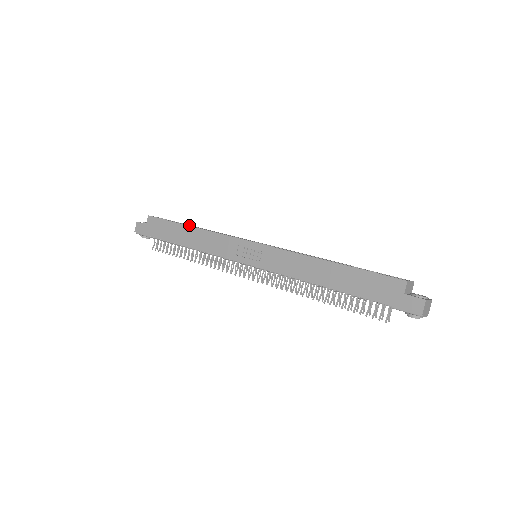
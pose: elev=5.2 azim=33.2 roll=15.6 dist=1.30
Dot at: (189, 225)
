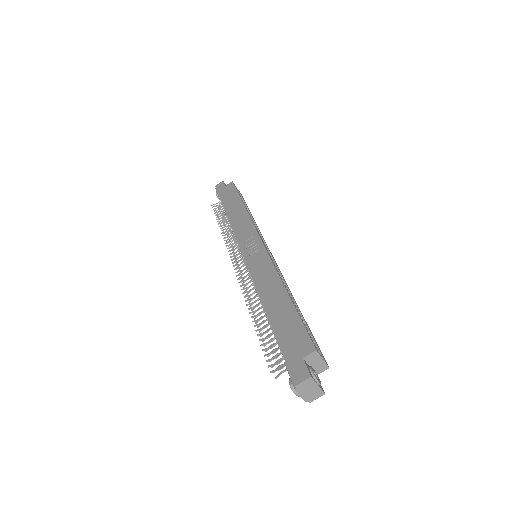
Dot at: (248, 208)
